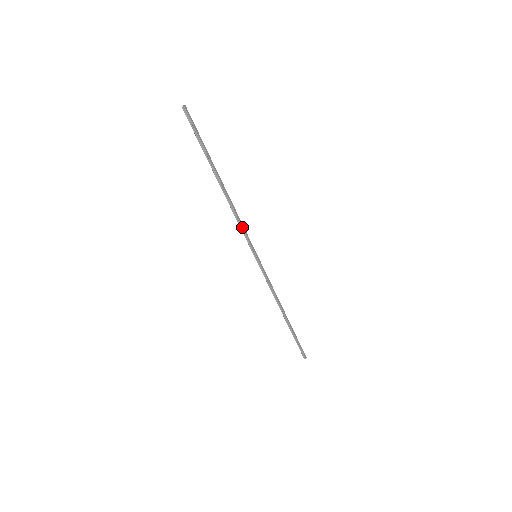
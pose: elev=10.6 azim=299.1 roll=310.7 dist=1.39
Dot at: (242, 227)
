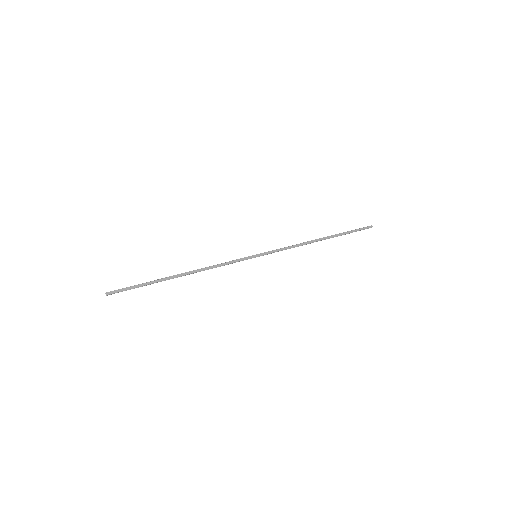
Dot at: occluded
